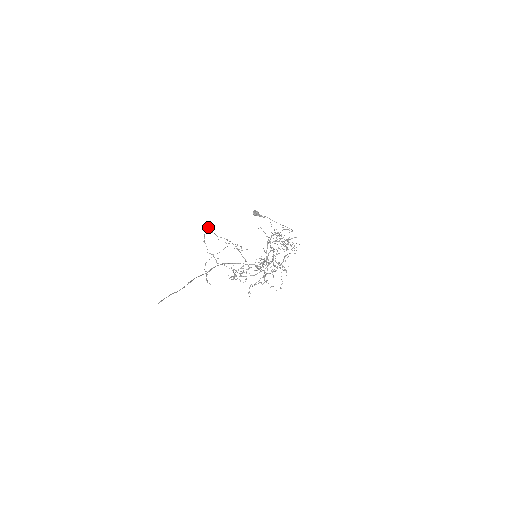
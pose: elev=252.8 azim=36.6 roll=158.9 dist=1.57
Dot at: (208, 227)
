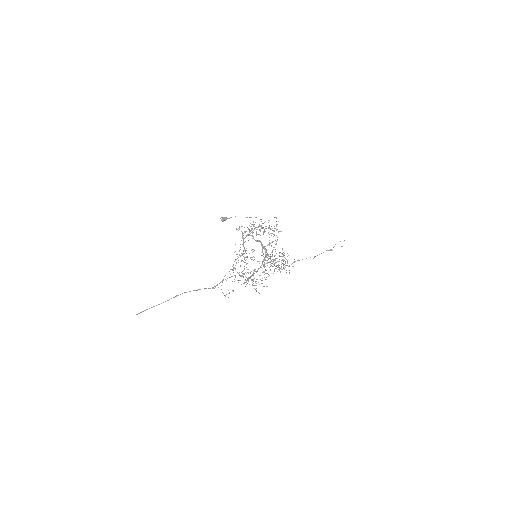
Dot at: (245, 257)
